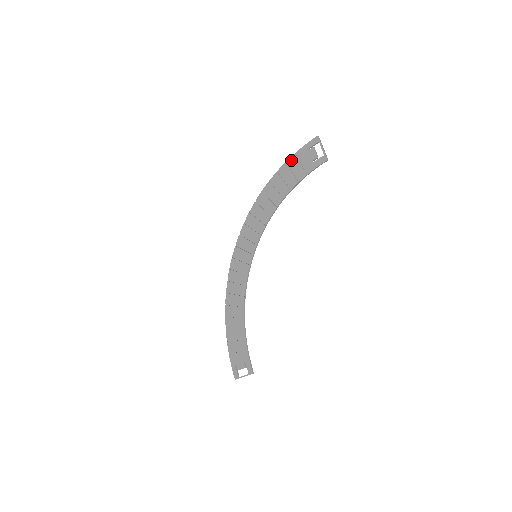
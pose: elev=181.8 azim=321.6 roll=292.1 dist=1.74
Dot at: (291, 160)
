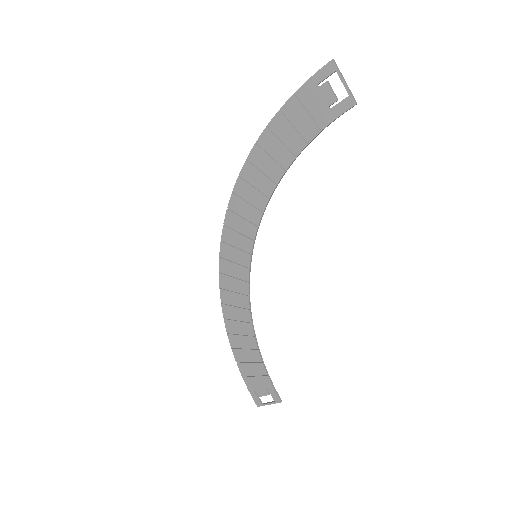
Dot at: (289, 106)
